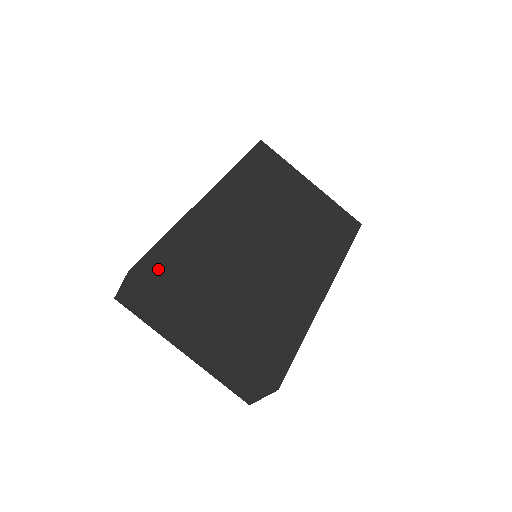
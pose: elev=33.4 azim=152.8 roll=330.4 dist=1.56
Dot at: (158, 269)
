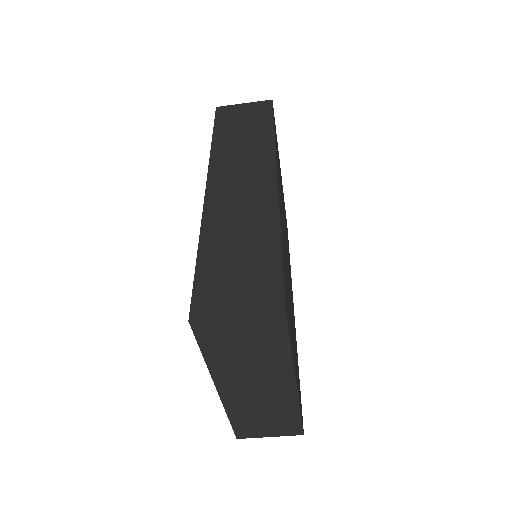
Dot at: occluded
